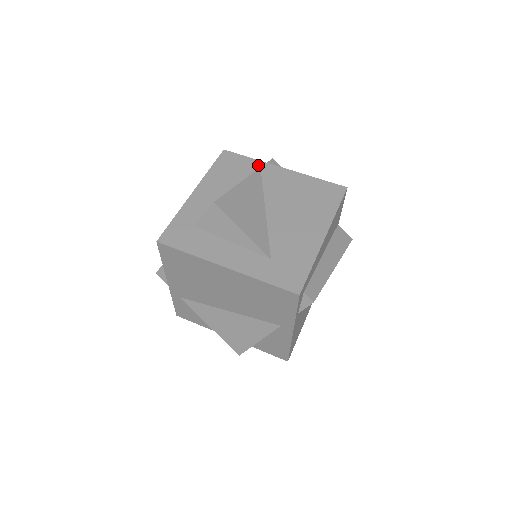
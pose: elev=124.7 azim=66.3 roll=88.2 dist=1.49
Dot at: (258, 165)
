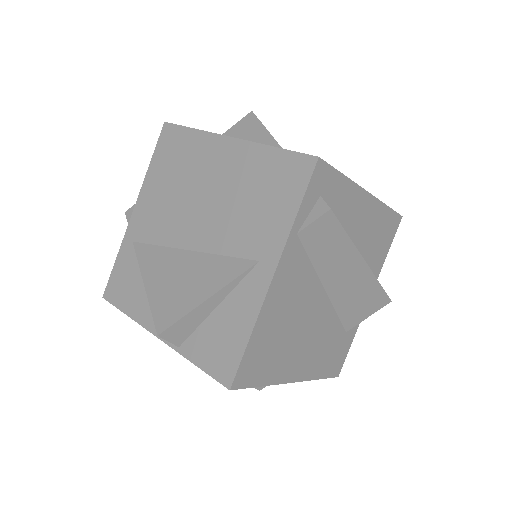
Dot at: occluded
